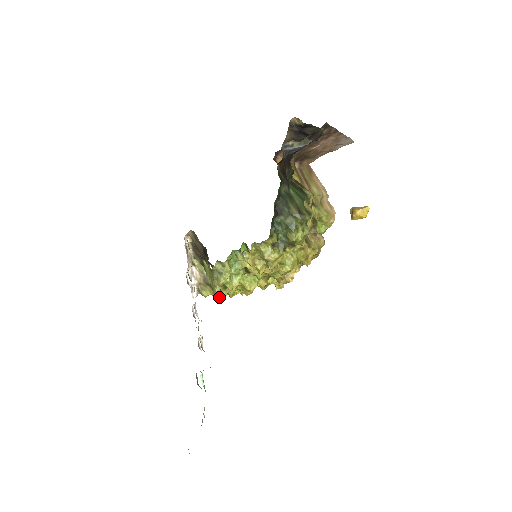
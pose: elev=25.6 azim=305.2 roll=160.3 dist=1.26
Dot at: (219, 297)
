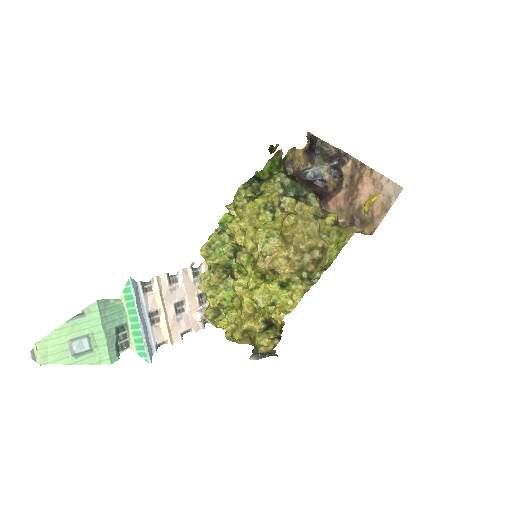
Dot at: (220, 324)
